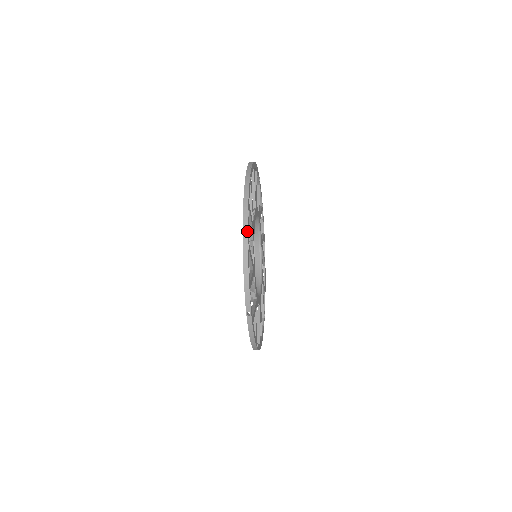
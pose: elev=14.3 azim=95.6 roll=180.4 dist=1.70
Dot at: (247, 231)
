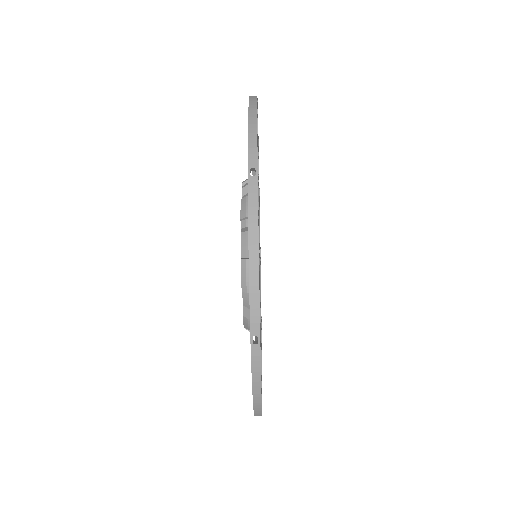
Dot at: (256, 176)
